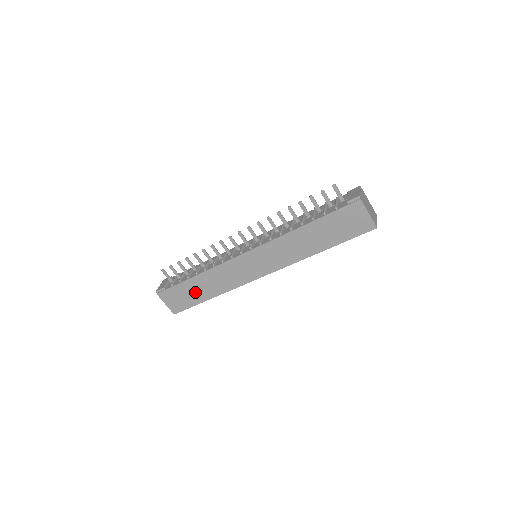
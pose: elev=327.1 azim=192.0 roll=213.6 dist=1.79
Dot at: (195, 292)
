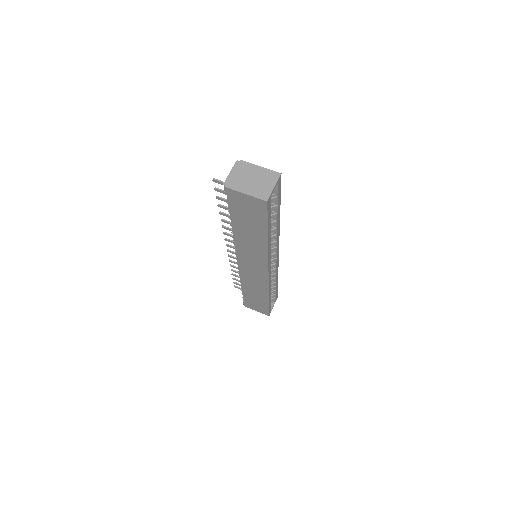
Dot at: (256, 299)
